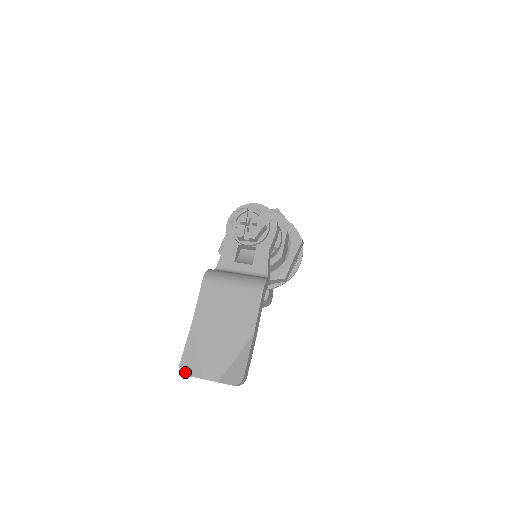
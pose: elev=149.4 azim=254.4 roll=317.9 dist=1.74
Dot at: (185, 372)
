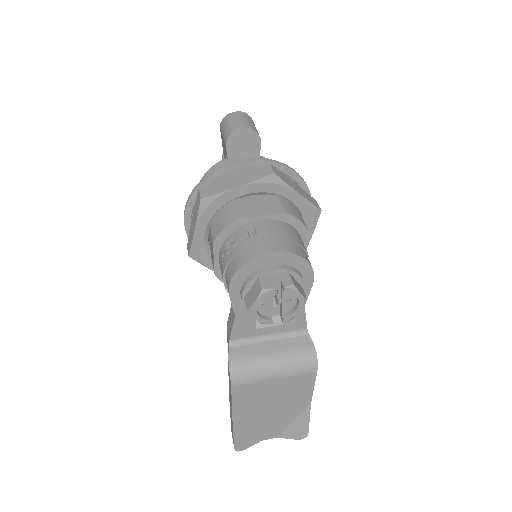
Dot at: (242, 449)
